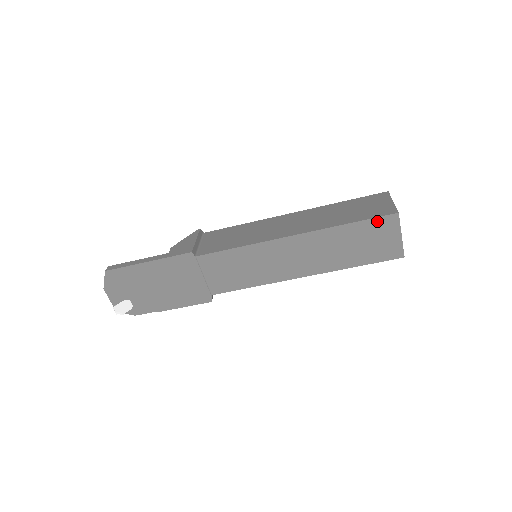
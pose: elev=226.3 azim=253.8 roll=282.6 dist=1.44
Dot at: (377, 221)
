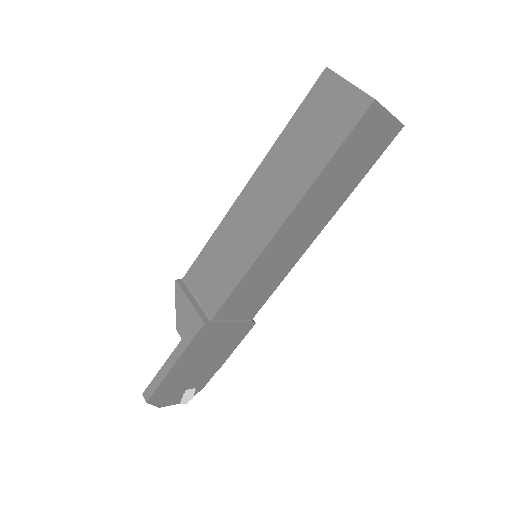
Dot at: (358, 128)
